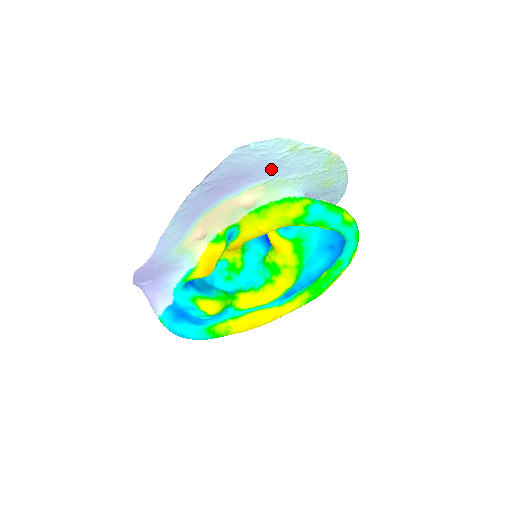
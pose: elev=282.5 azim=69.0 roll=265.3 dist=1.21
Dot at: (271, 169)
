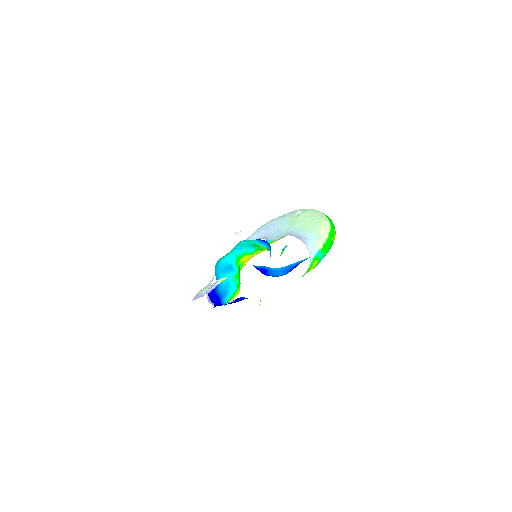
Dot at: occluded
